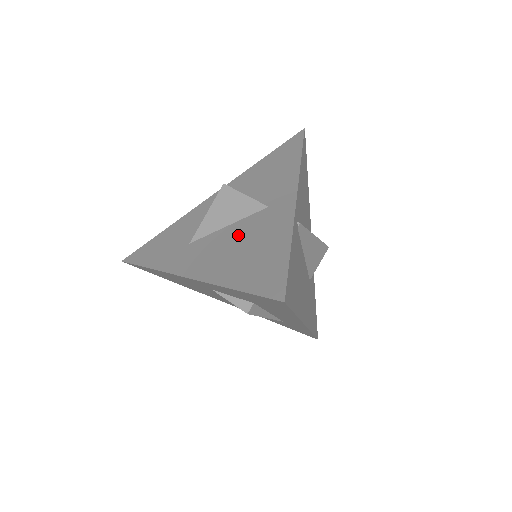
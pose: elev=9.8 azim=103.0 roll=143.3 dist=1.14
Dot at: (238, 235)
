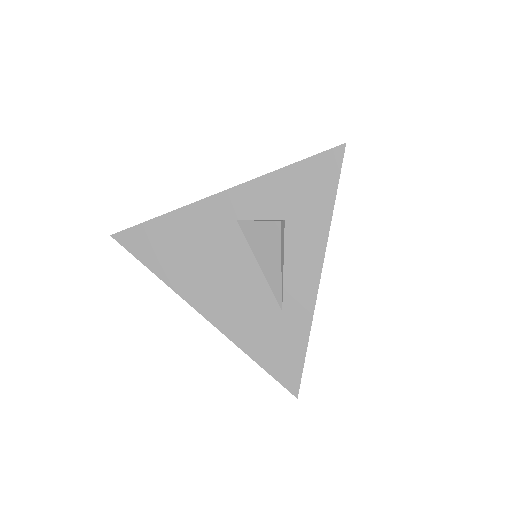
Dot at: occluded
